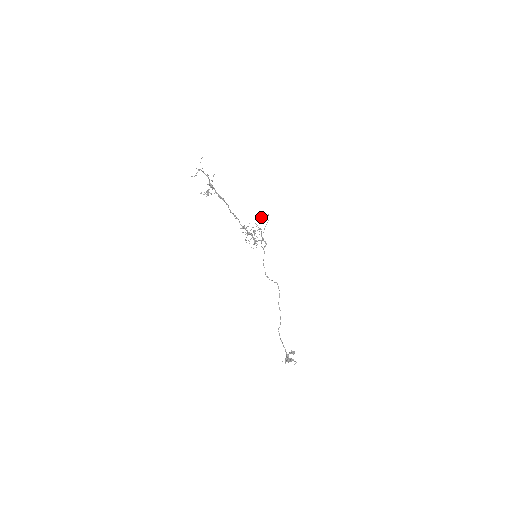
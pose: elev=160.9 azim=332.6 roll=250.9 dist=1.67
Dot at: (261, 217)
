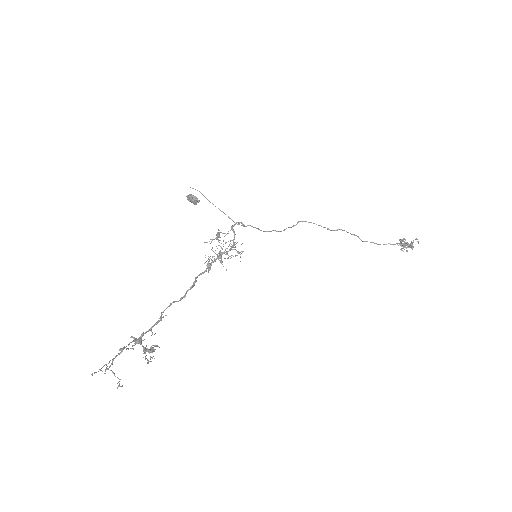
Dot at: (192, 201)
